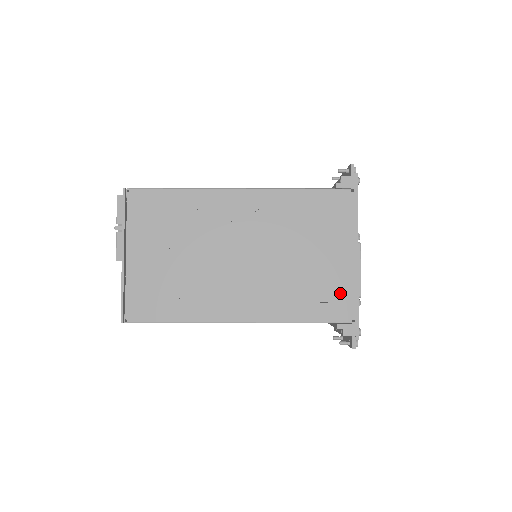
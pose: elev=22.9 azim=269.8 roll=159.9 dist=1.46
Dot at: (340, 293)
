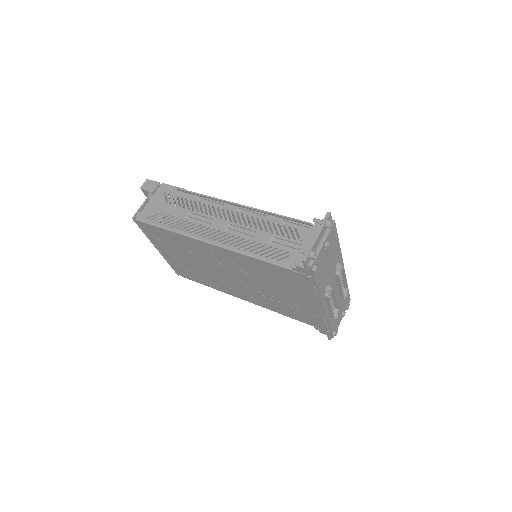
Dot at: (313, 317)
